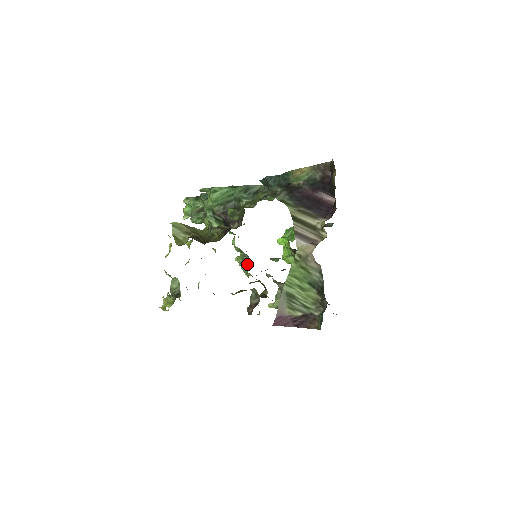
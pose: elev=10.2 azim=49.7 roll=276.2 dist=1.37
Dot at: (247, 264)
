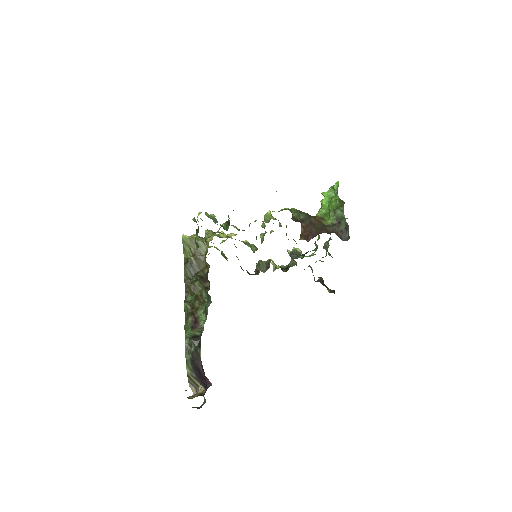
Dot at: occluded
